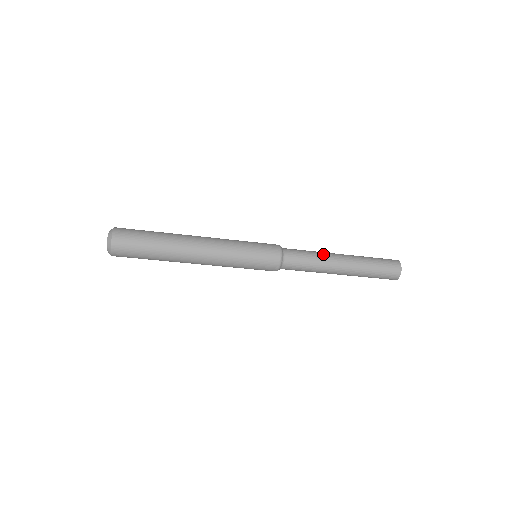
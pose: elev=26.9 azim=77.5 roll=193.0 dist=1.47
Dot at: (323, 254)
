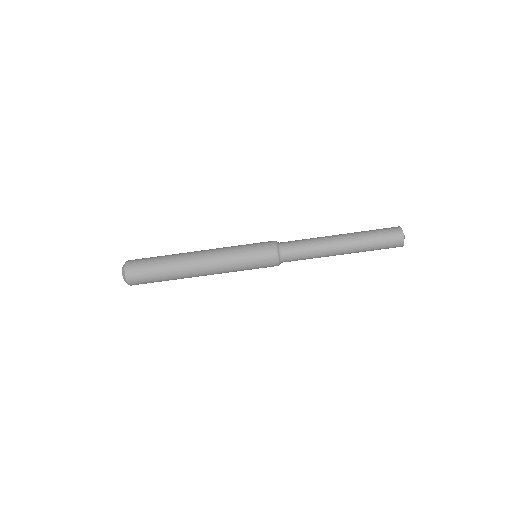
Dot at: occluded
